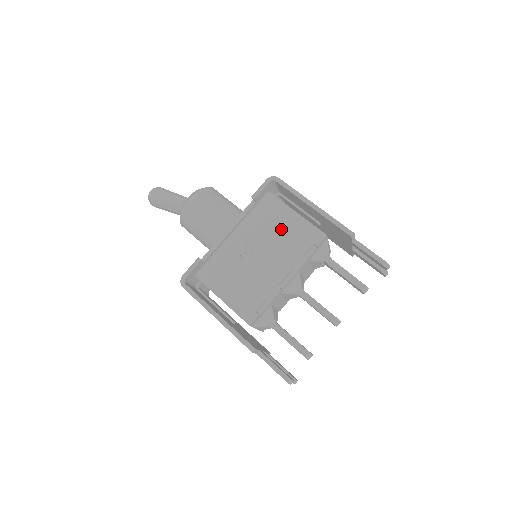
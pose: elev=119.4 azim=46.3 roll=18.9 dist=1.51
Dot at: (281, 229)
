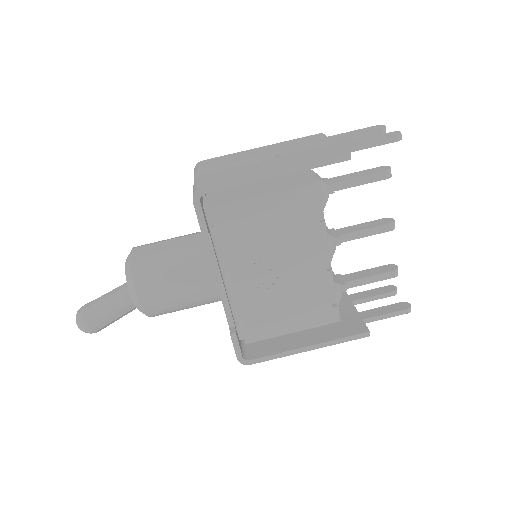
Dot at: (269, 227)
